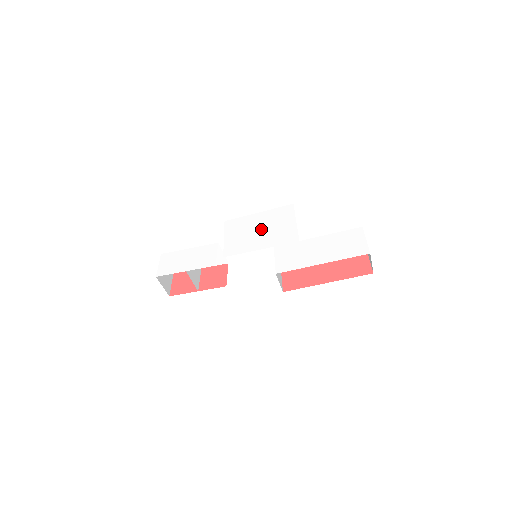
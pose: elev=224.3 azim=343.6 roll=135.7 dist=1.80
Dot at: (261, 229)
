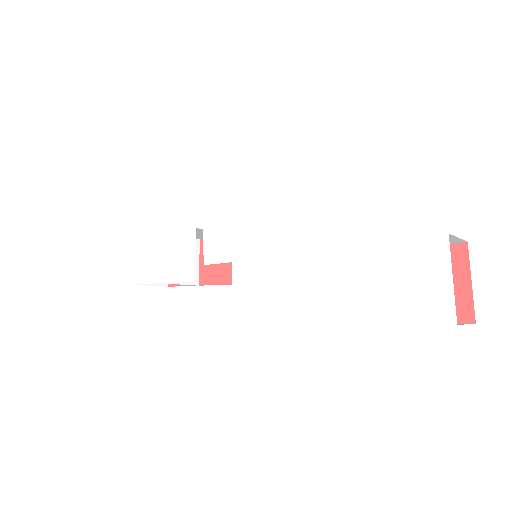
Dot at: (255, 206)
